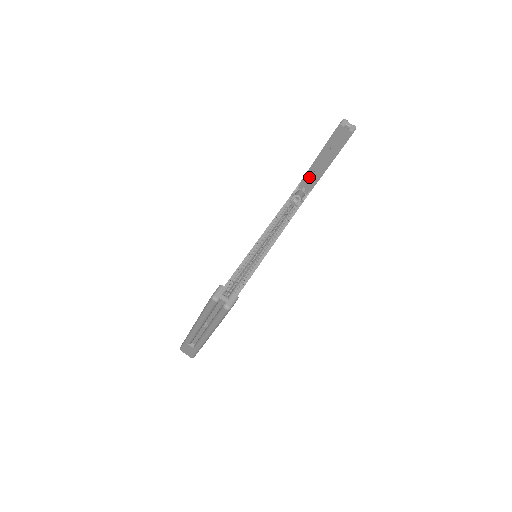
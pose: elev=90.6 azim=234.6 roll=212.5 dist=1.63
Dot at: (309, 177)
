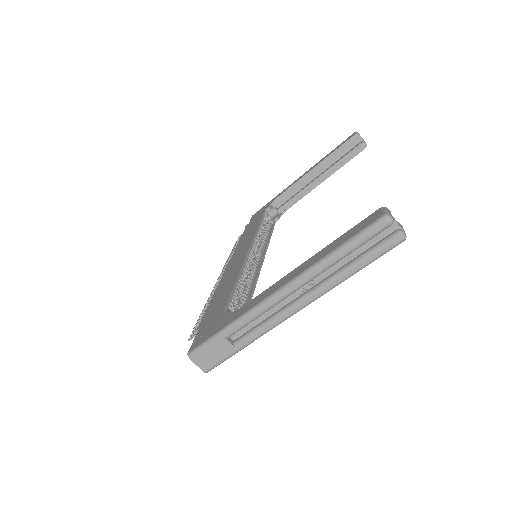
Dot at: (292, 192)
